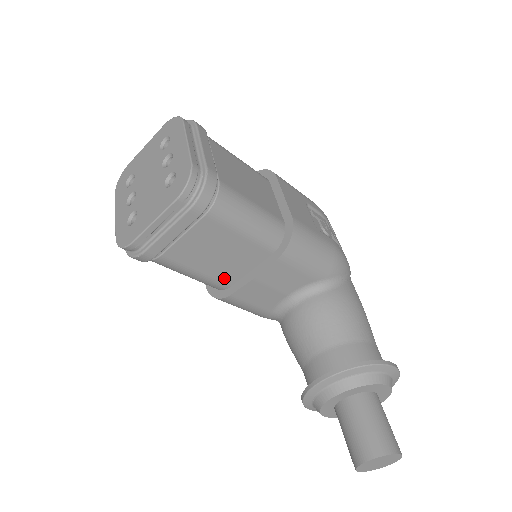
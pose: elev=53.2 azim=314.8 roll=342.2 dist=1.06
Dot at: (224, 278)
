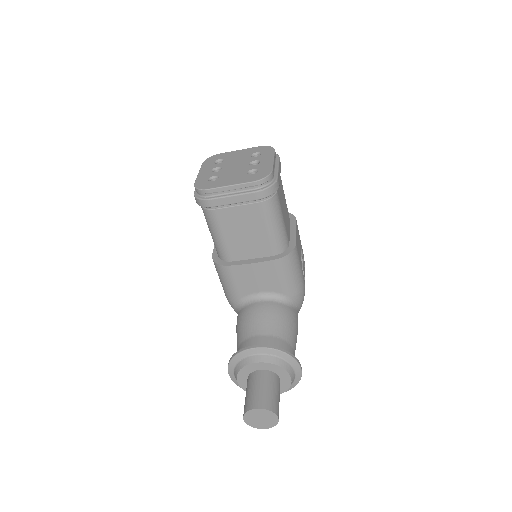
Dot at: (233, 252)
